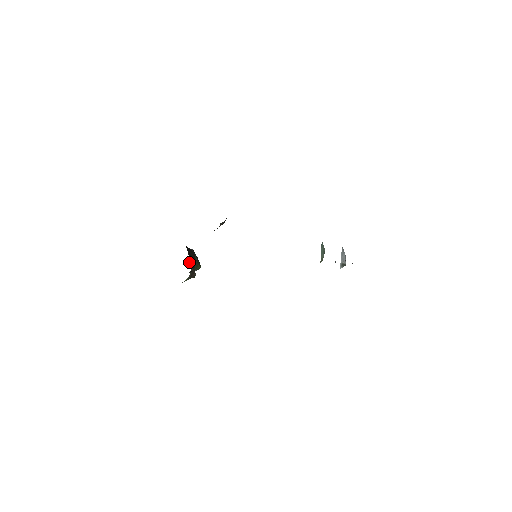
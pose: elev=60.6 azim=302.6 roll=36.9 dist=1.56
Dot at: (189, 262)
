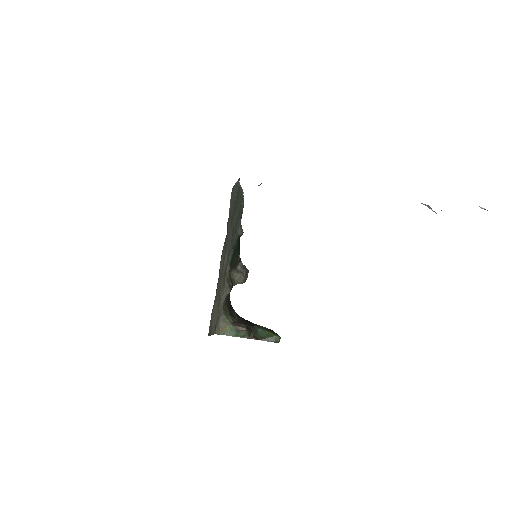
Dot at: (237, 320)
